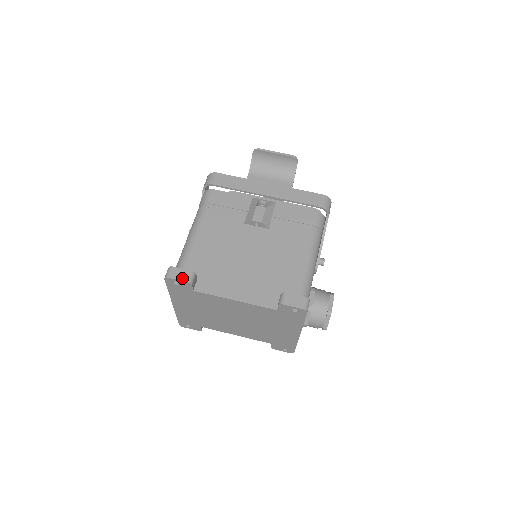
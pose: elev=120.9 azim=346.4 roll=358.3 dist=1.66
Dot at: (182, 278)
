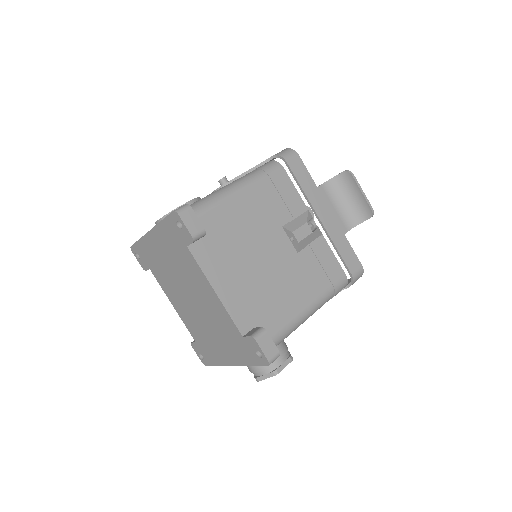
Dot at: (191, 228)
